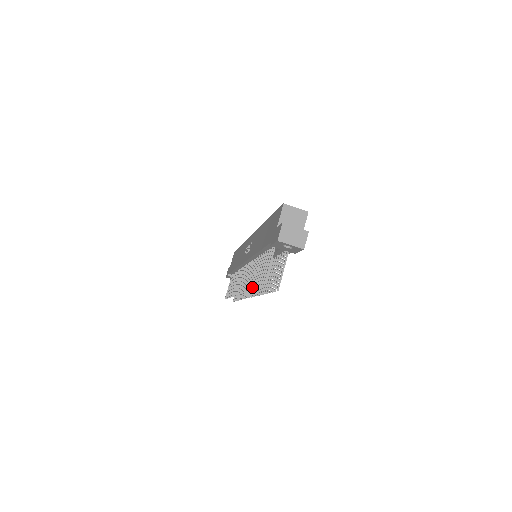
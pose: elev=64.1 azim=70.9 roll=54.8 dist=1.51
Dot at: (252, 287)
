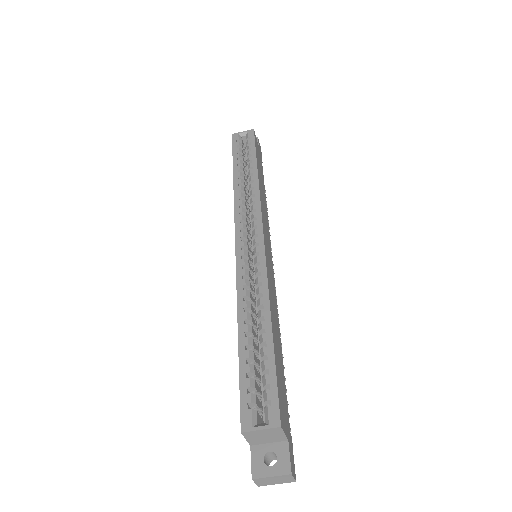
Dot at: occluded
